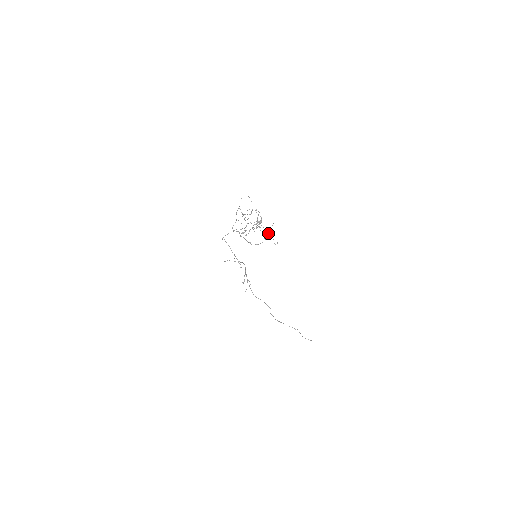
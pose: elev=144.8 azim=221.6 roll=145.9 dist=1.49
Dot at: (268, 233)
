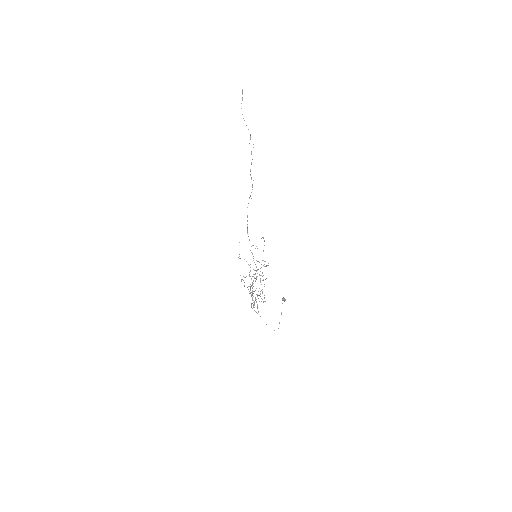
Dot at: occluded
